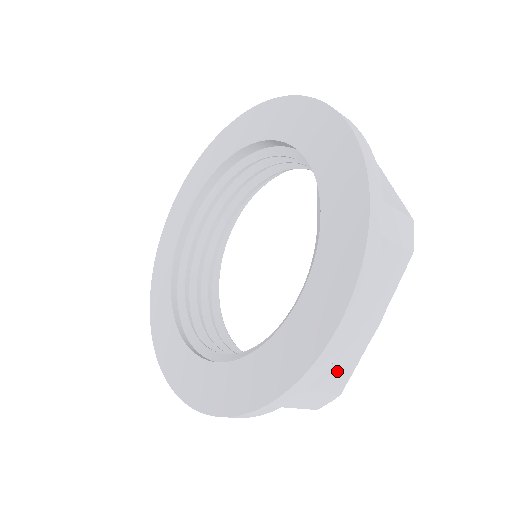
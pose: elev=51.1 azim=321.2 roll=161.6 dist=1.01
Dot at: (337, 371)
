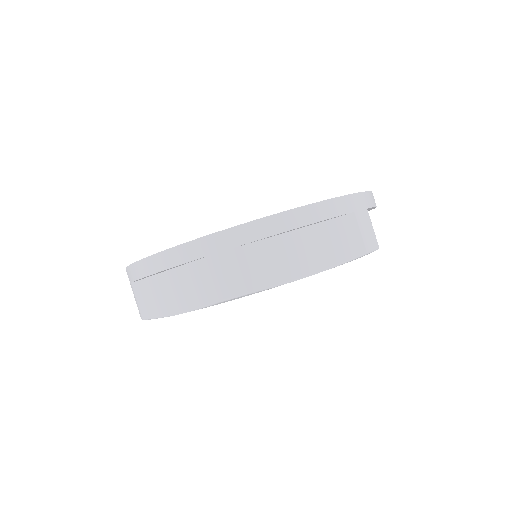
Dot at: (262, 267)
